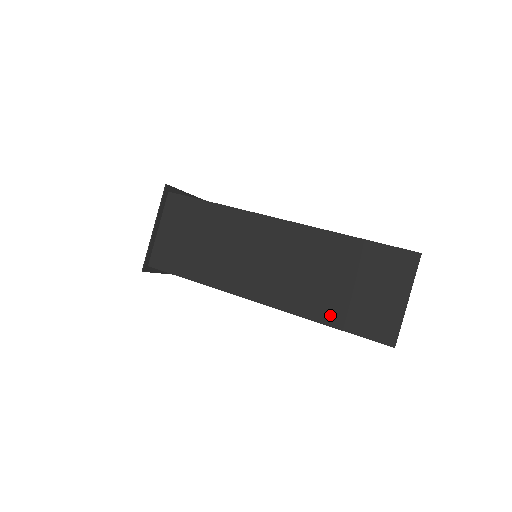
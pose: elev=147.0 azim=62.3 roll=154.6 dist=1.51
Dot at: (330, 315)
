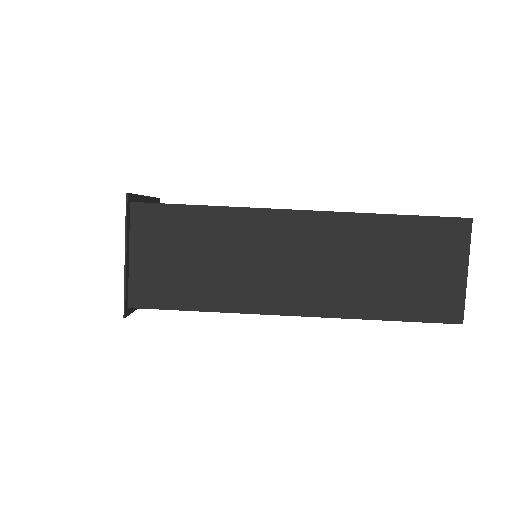
Dot at: (387, 308)
